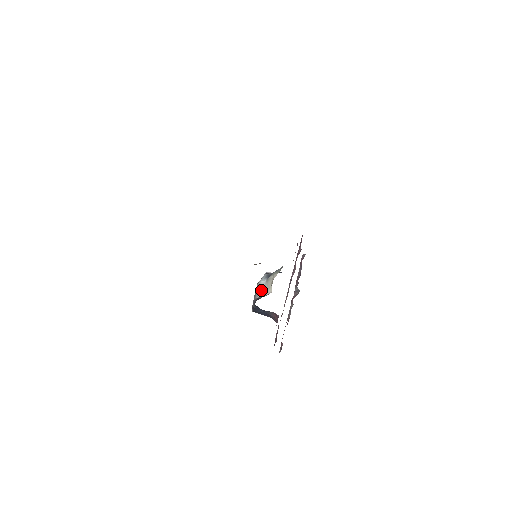
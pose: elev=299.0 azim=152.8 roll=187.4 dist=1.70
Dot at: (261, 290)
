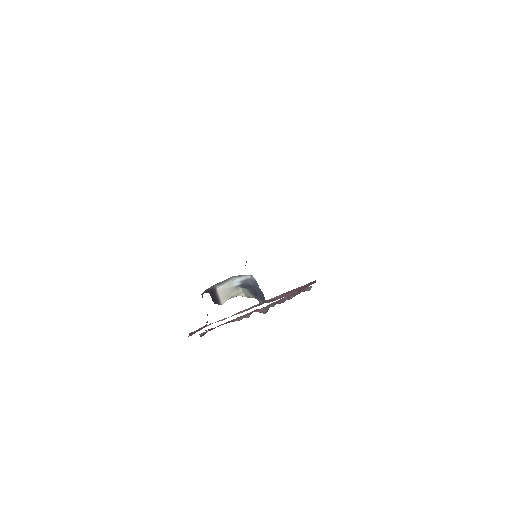
Dot at: (225, 287)
